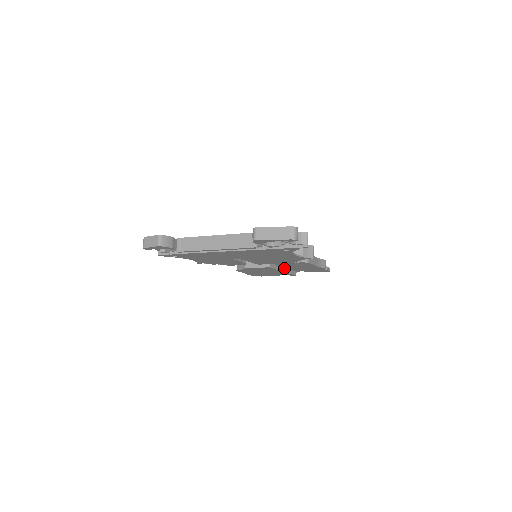
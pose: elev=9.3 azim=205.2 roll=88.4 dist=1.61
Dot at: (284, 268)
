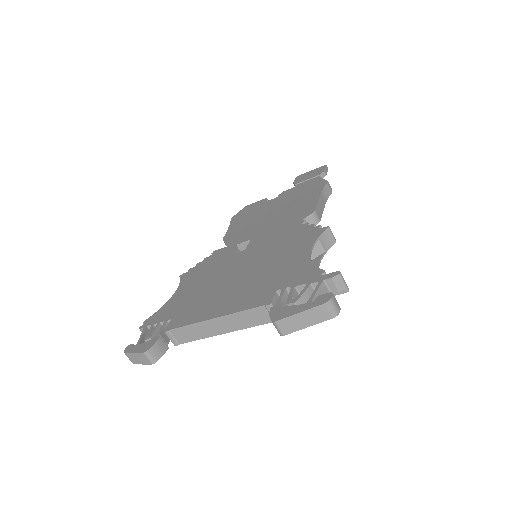
Dot at: occluded
